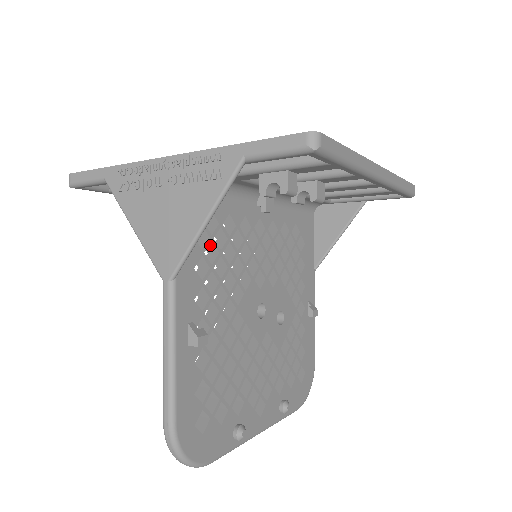
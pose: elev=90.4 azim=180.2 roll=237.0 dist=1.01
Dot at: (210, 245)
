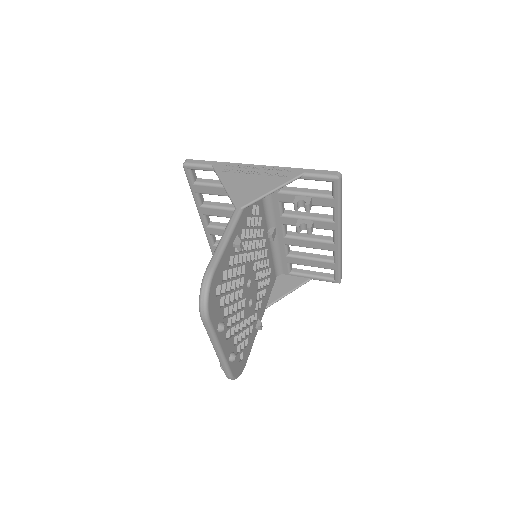
Dot at: (251, 220)
